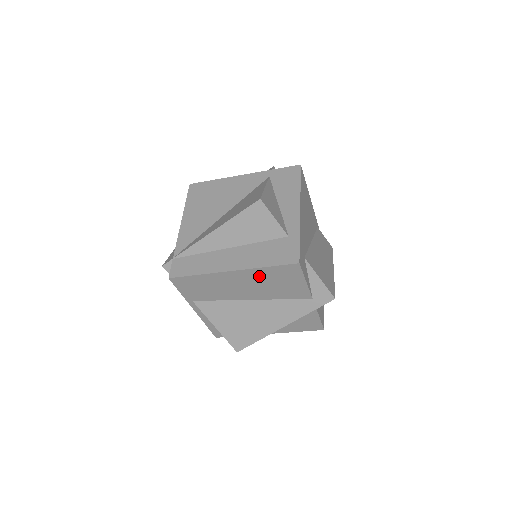
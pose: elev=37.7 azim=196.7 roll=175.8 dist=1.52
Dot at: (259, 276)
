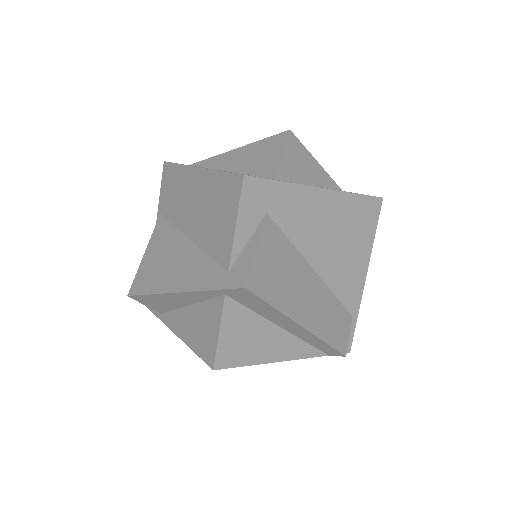
Dot at: (210, 189)
